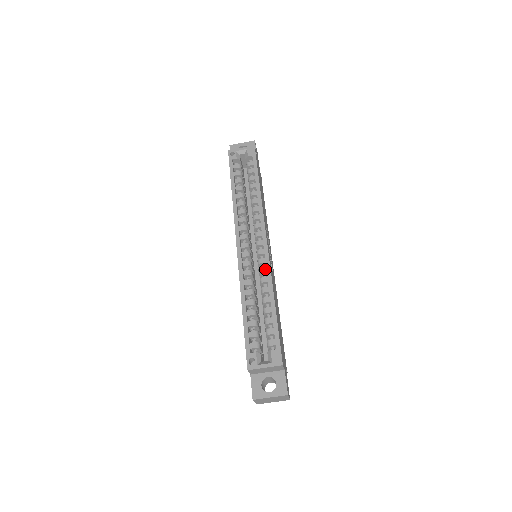
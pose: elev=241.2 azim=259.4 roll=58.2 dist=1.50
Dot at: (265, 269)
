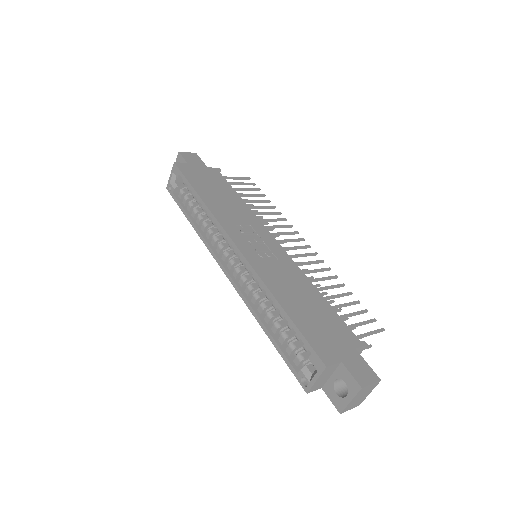
Dot at: (255, 274)
